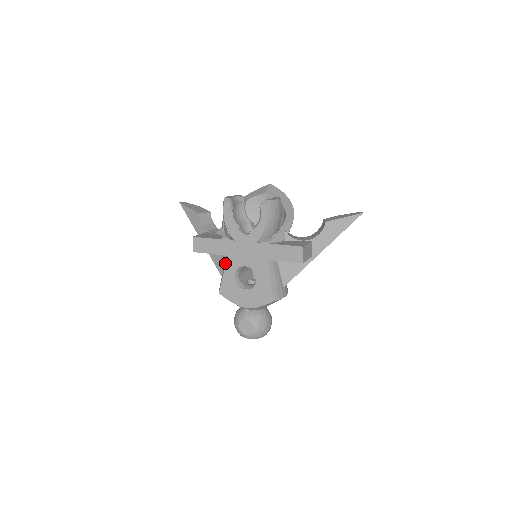
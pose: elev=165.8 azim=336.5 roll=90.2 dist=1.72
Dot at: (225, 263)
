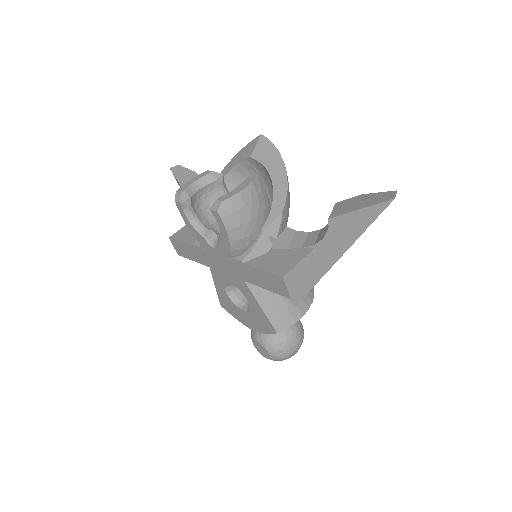
Dot at: (212, 274)
